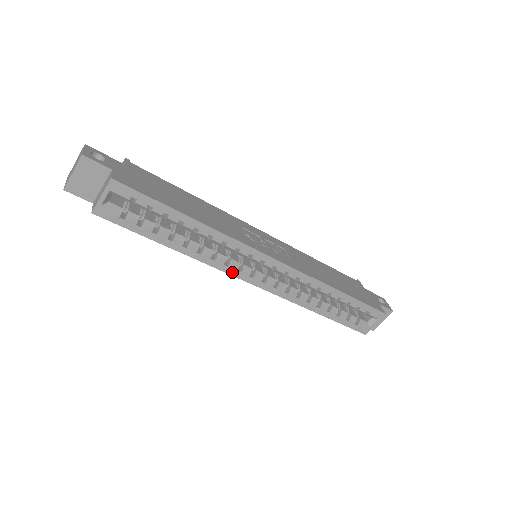
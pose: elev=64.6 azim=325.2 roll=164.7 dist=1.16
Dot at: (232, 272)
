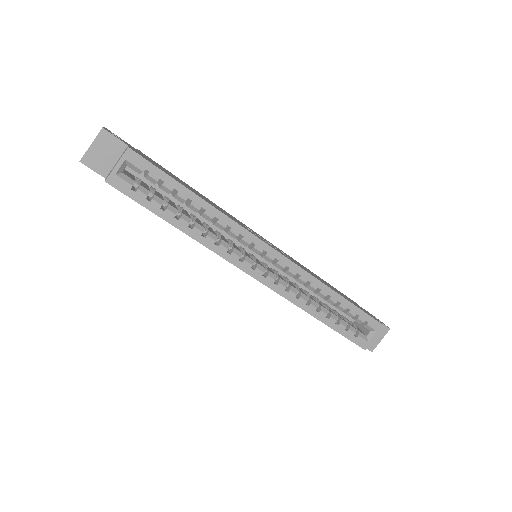
Dot at: (234, 261)
